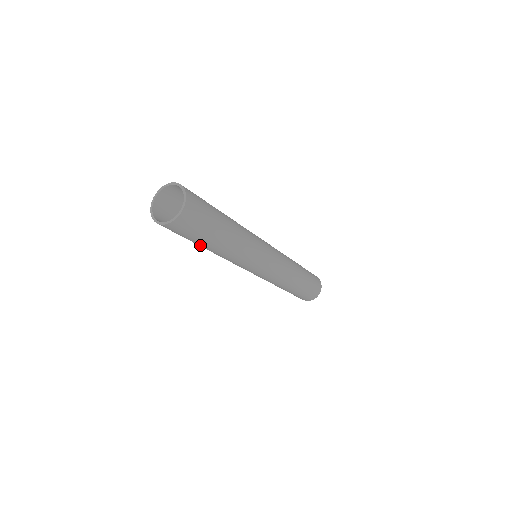
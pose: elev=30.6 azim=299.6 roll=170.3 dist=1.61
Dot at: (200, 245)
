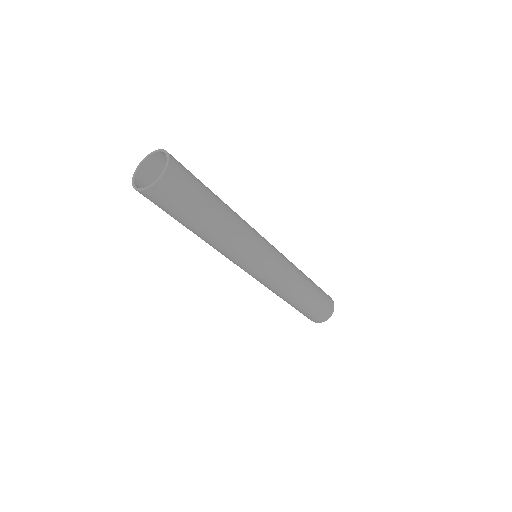
Dot at: (187, 226)
